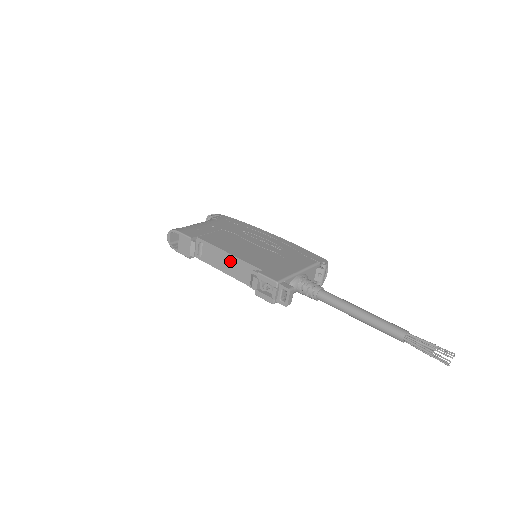
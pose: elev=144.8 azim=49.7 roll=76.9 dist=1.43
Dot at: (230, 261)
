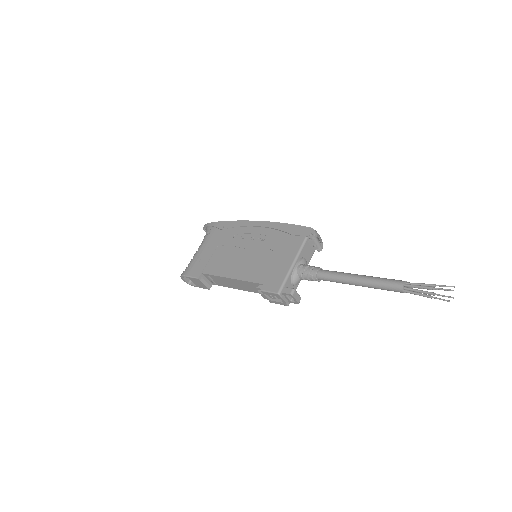
Dot at: (237, 283)
